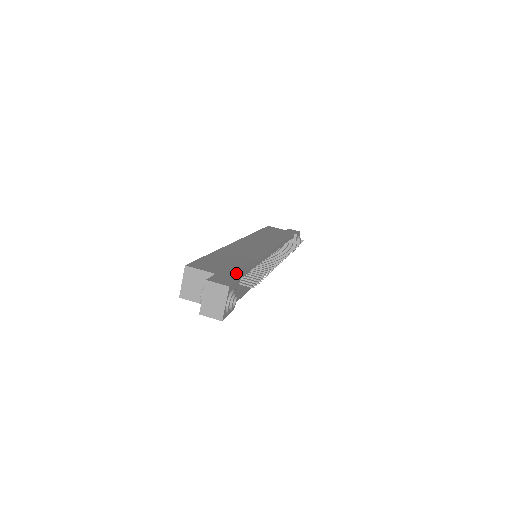
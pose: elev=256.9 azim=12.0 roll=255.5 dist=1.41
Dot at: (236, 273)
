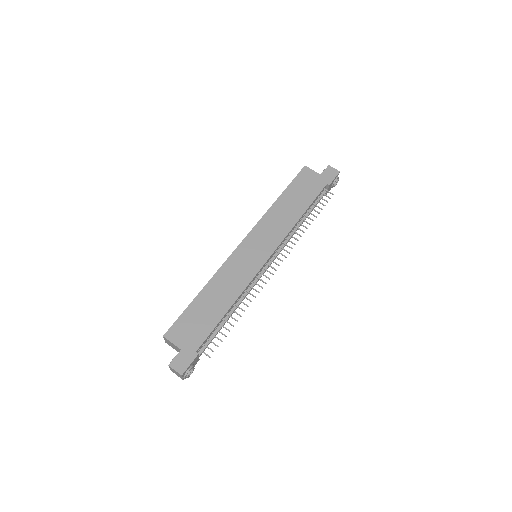
Dot at: (199, 344)
